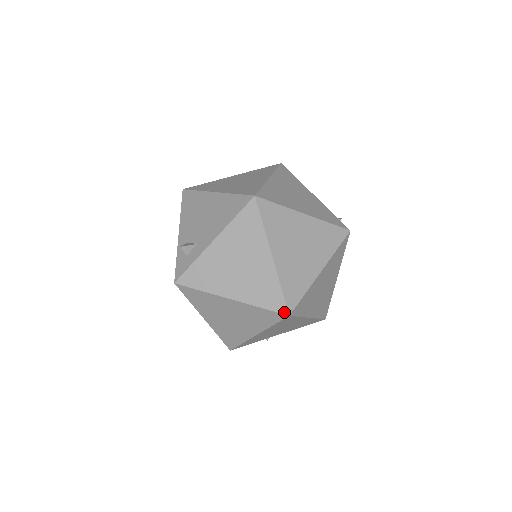
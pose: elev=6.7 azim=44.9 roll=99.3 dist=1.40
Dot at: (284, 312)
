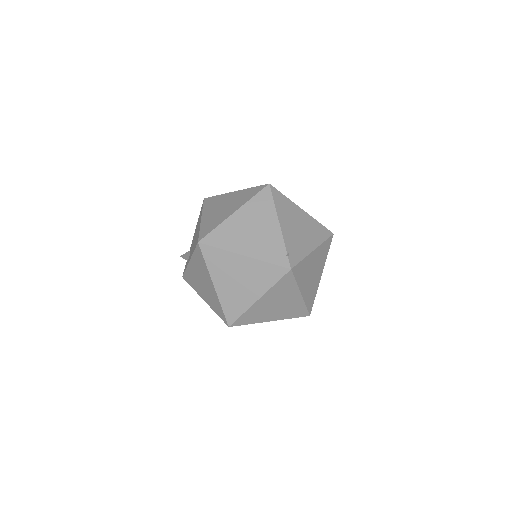
Dot at: (226, 323)
